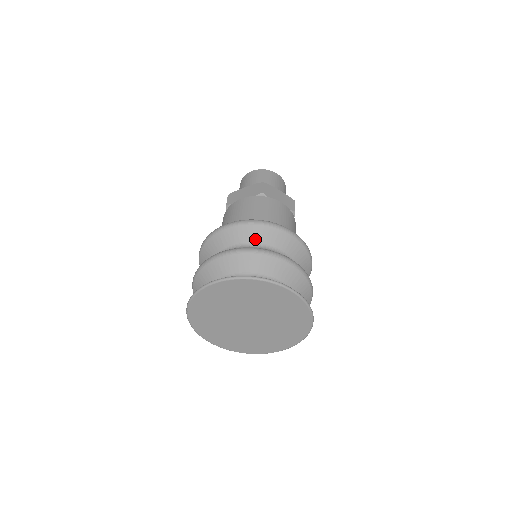
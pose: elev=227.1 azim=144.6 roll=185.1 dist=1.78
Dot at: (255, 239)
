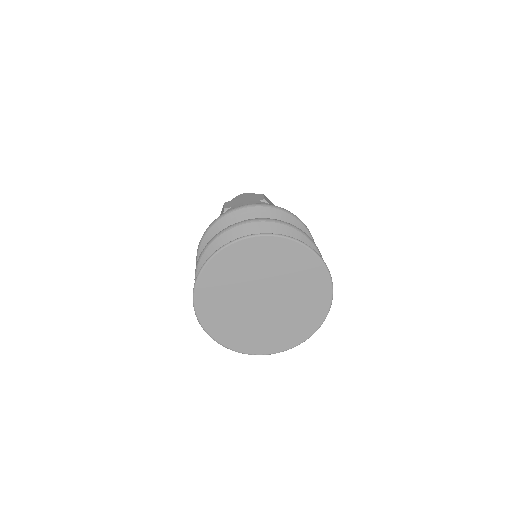
Dot at: occluded
